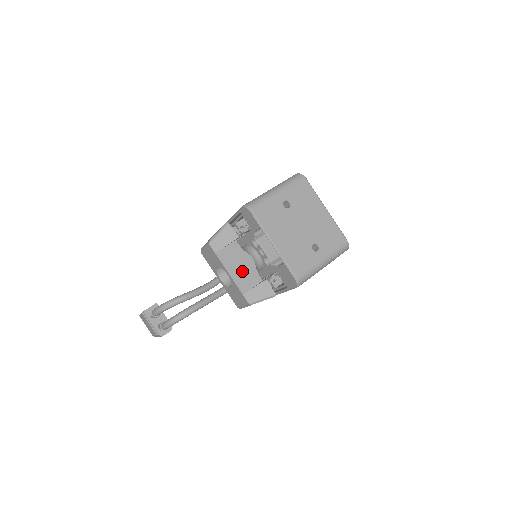
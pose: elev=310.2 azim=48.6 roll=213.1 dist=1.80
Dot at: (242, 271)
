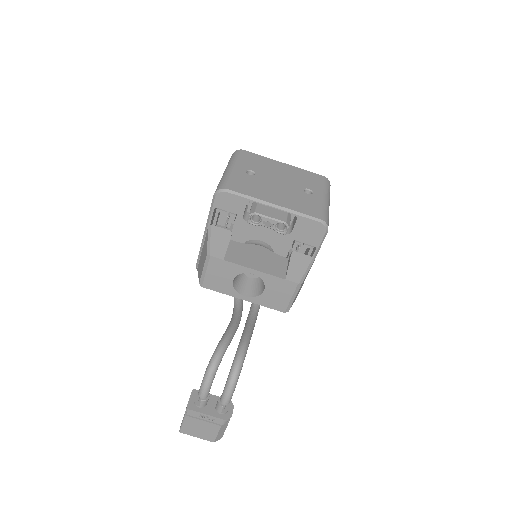
Dot at: (263, 261)
